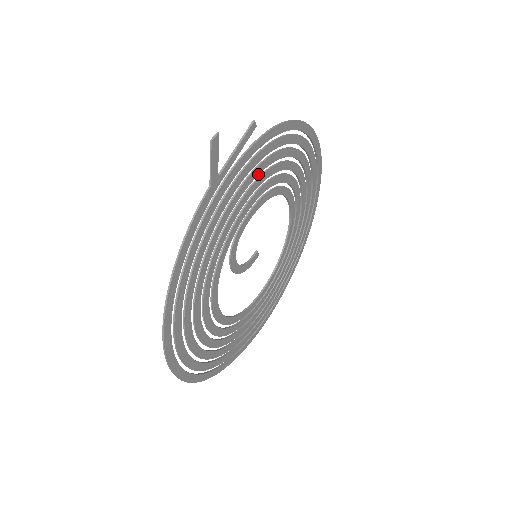
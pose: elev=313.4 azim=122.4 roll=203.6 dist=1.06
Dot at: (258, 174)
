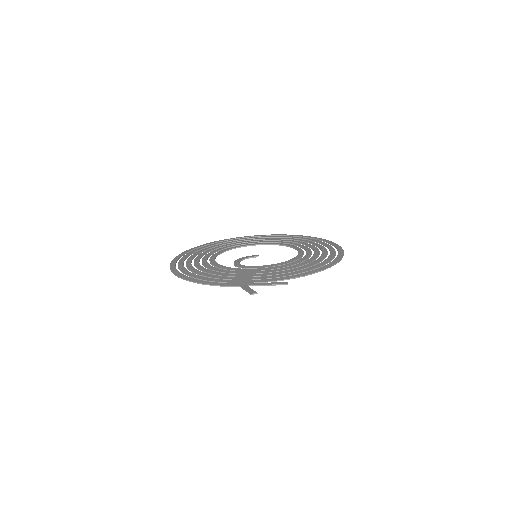
Dot at: (278, 273)
